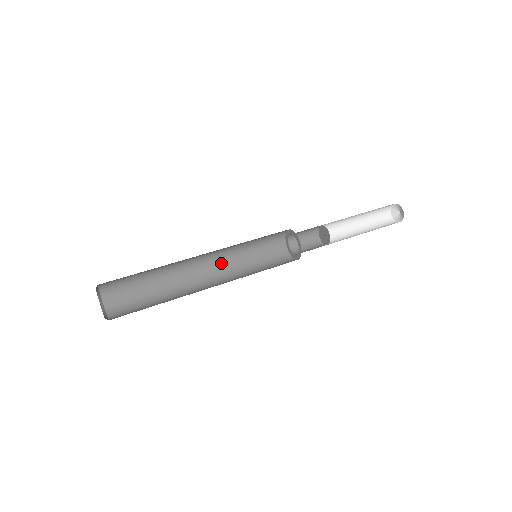
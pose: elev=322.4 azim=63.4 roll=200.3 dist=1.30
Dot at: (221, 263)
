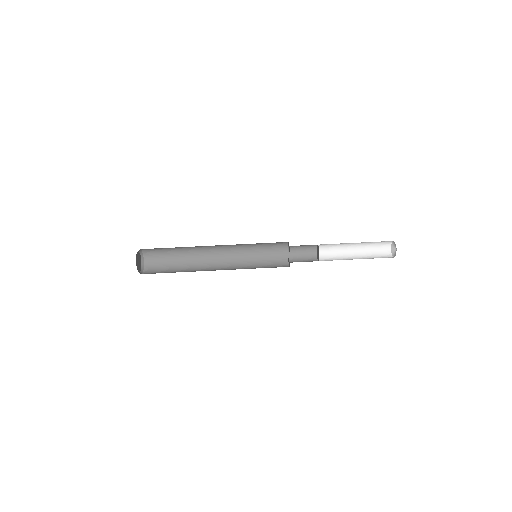
Dot at: (231, 249)
